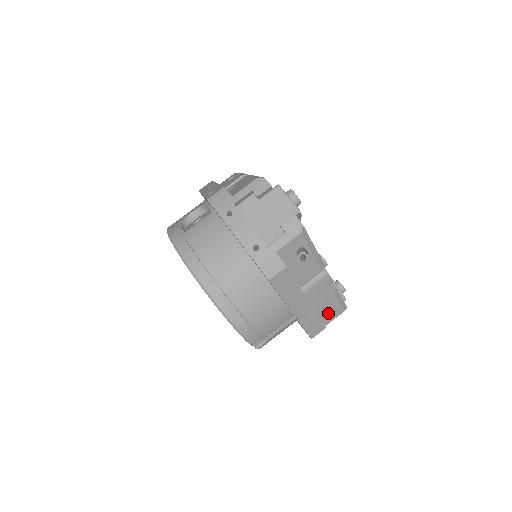
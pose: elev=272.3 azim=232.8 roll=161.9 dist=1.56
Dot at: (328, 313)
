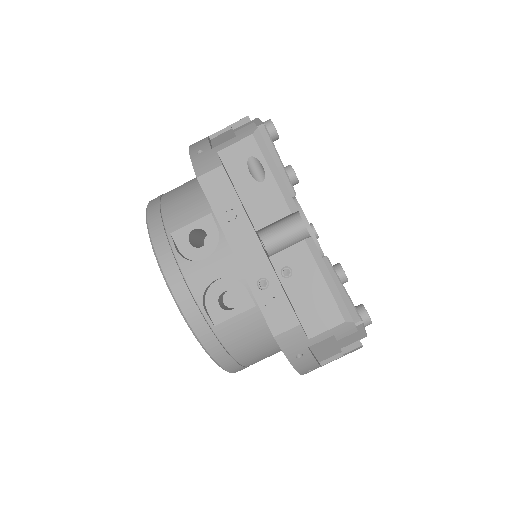
Dot at: occluded
